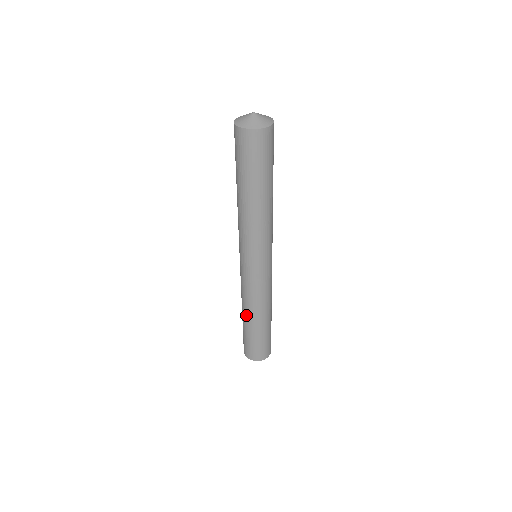
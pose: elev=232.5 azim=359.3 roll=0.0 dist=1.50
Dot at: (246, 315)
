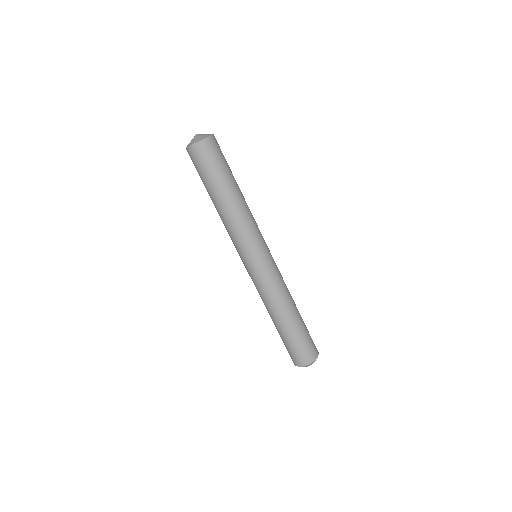
Dot at: (270, 316)
